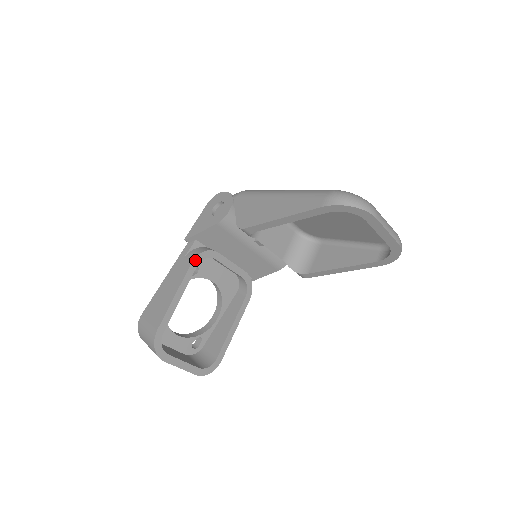
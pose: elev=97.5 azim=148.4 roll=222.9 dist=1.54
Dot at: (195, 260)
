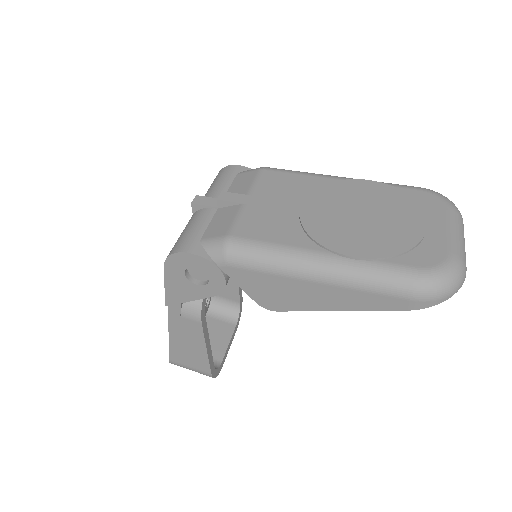
Dot at: (202, 318)
